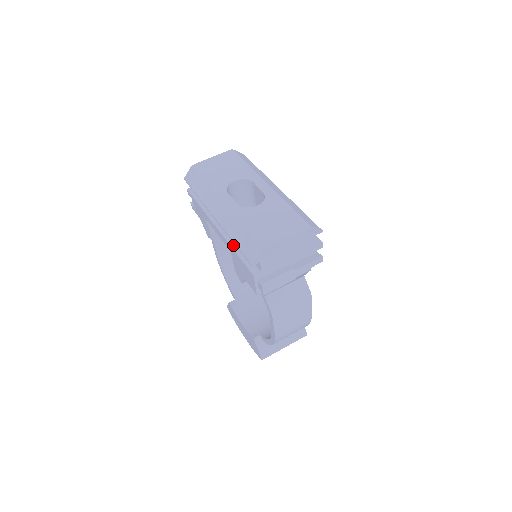
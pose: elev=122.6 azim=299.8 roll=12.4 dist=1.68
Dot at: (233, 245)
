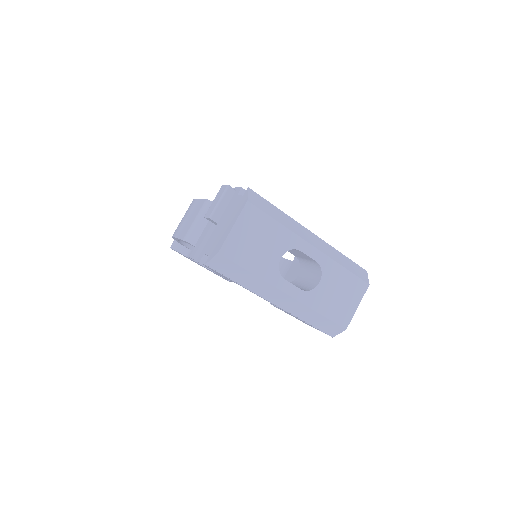
Dot at: occluded
